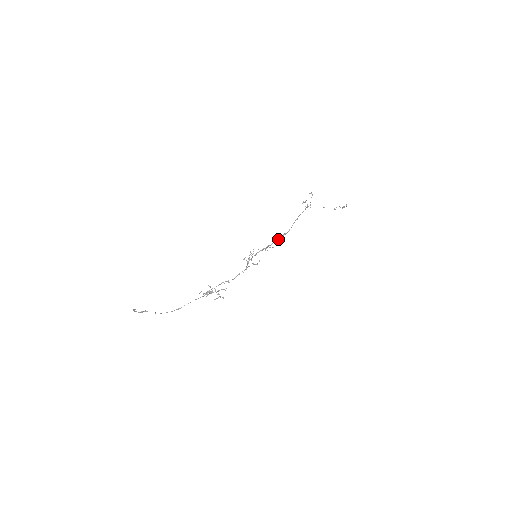
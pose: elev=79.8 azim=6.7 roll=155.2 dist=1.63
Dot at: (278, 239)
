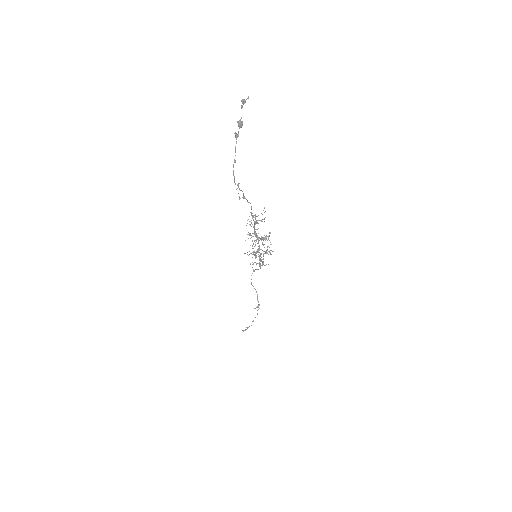
Dot at: (262, 261)
